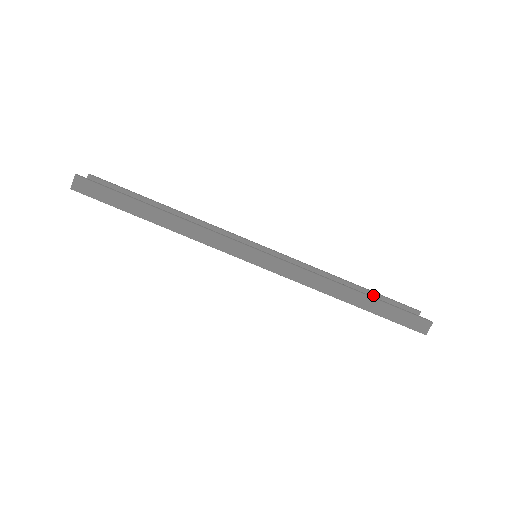
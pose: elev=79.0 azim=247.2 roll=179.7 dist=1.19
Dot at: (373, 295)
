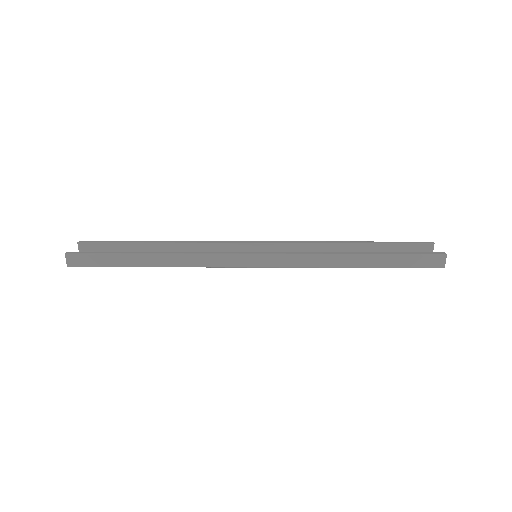
Dot at: (381, 246)
